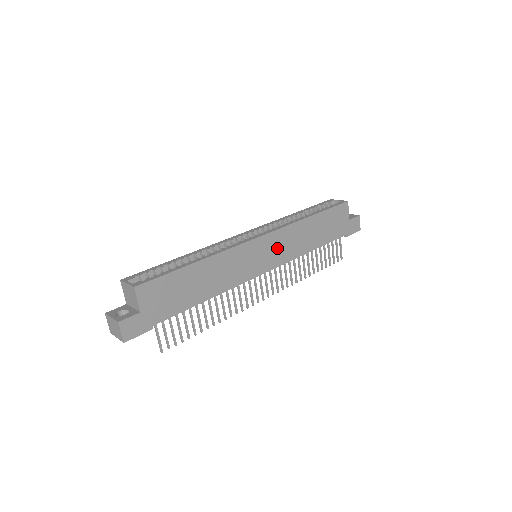
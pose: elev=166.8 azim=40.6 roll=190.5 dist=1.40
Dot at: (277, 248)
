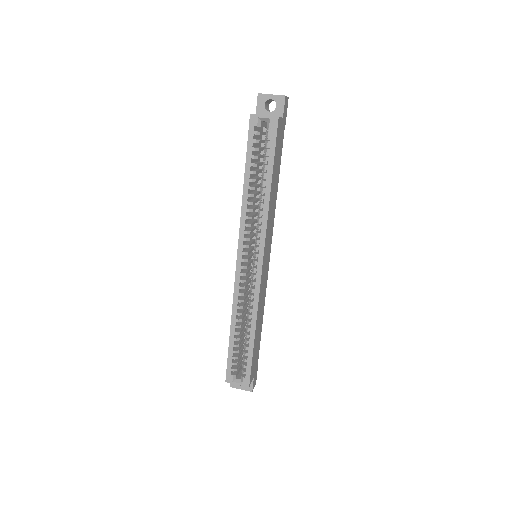
Dot at: (268, 240)
